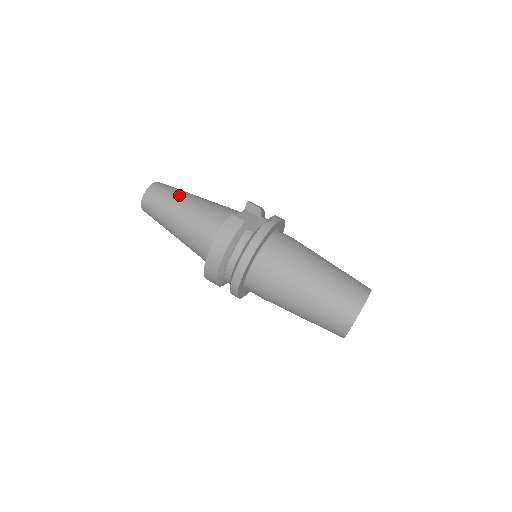
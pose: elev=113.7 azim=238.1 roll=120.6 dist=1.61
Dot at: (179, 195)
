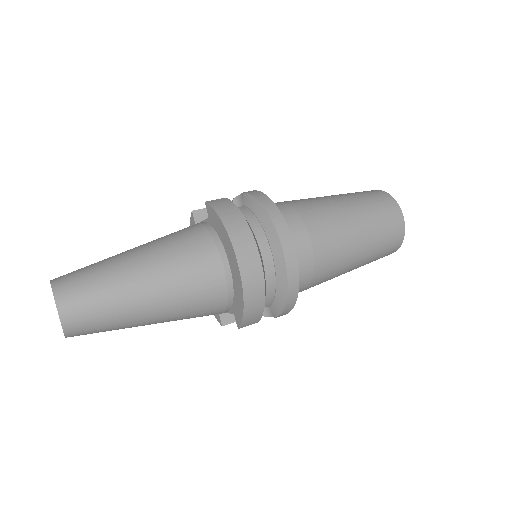
Dot at: (108, 258)
